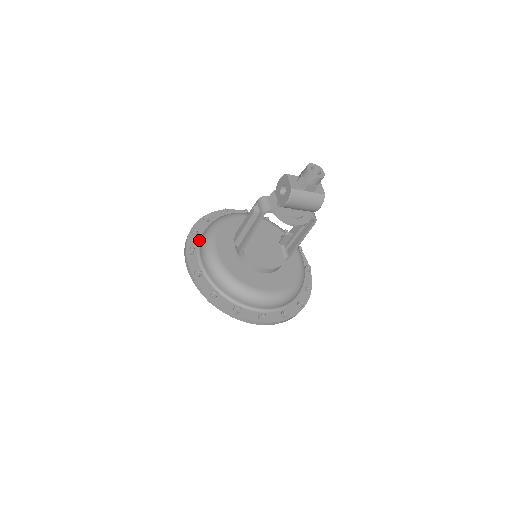
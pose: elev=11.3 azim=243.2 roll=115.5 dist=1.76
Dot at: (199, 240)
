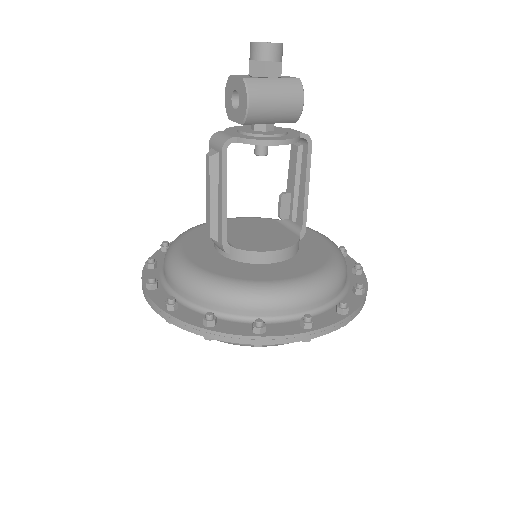
Dot at: (161, 271)
